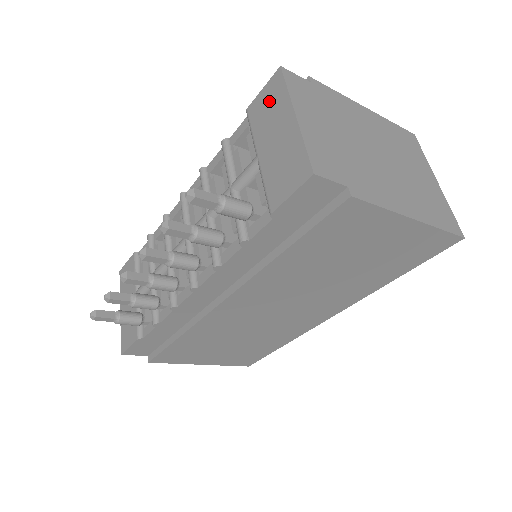
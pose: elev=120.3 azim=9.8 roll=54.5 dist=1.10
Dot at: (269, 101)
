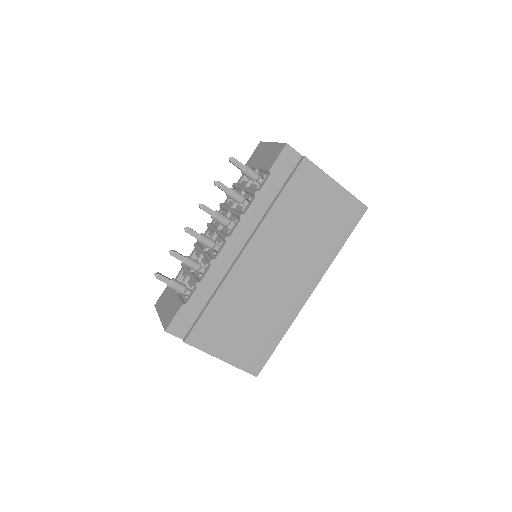
Dot at: (258, 152)
